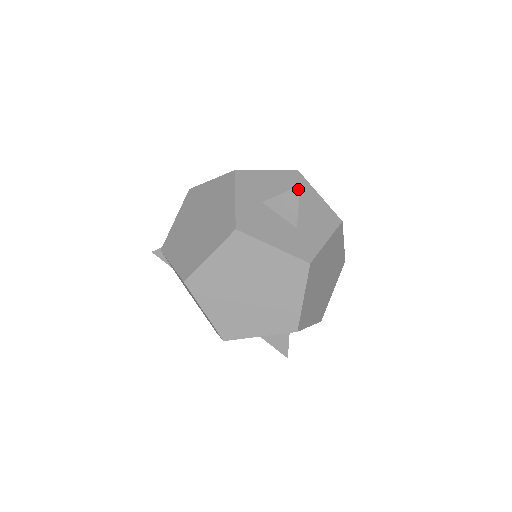
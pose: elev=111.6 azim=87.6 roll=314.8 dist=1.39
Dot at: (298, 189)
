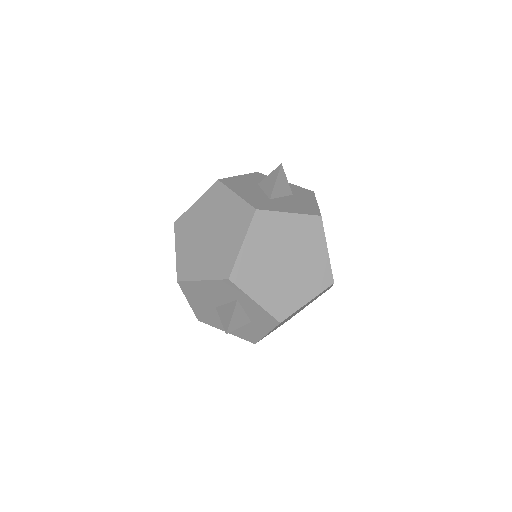
Dot at: (280, 167)
